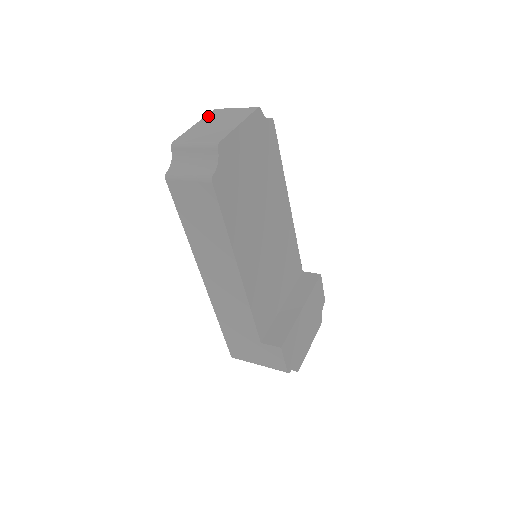
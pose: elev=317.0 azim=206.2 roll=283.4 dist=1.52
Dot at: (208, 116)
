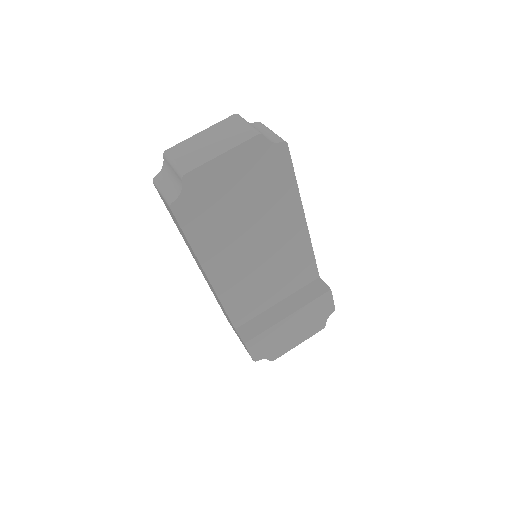
Dot at: (219, 124)
